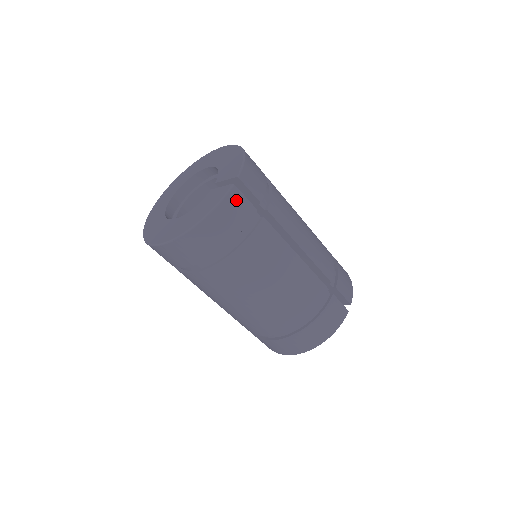
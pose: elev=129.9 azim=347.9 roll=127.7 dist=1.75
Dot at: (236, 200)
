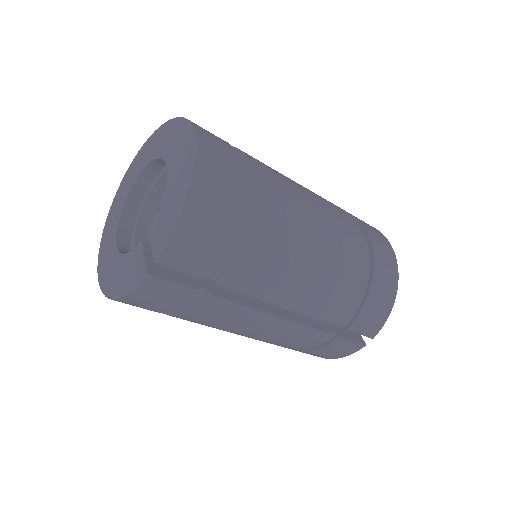
Dot at: (156, 288)
